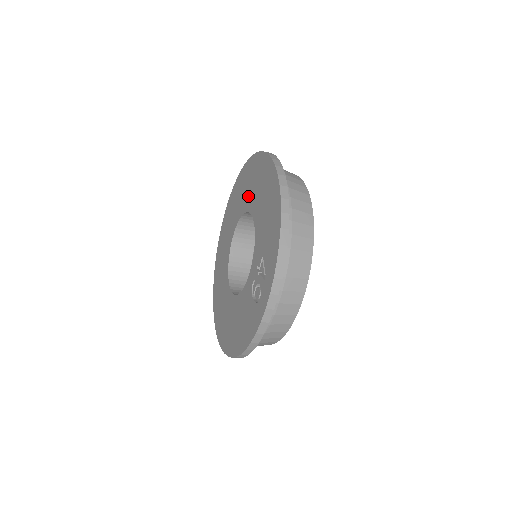
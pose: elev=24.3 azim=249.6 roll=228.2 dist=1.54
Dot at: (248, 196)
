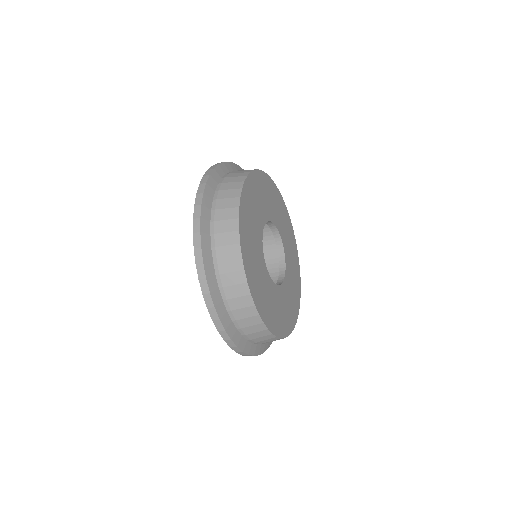
Dot at: occluded
